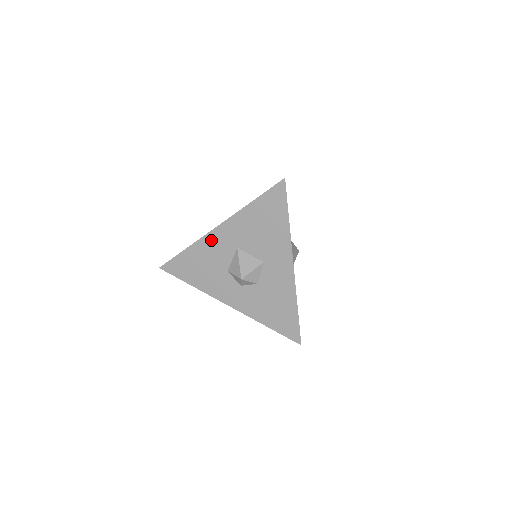
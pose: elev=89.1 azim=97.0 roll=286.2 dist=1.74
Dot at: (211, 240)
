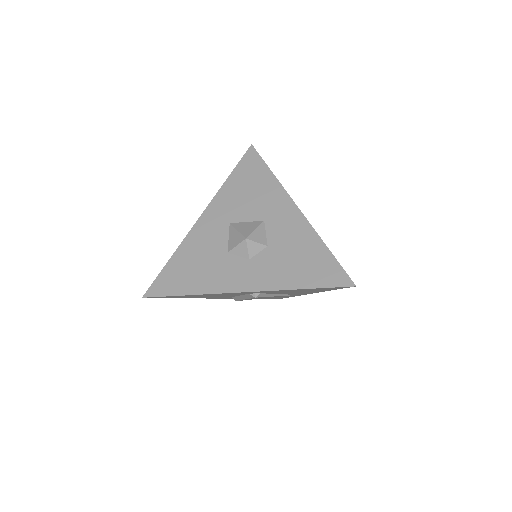
Dot at: (198, 232)
